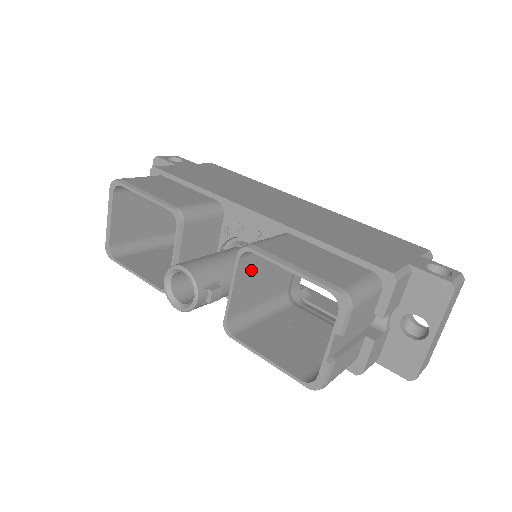
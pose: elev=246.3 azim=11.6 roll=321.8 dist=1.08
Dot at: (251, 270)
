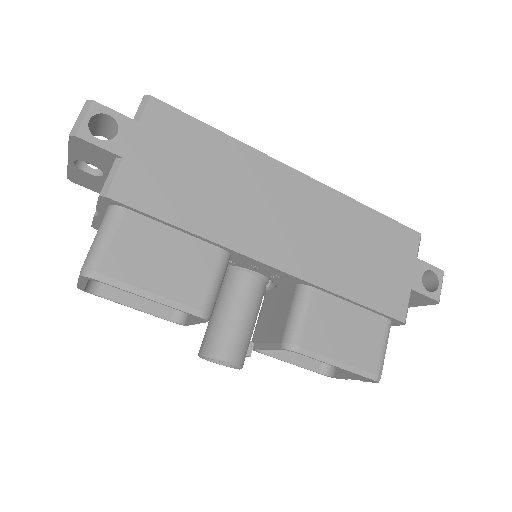
Dot at: occluded
